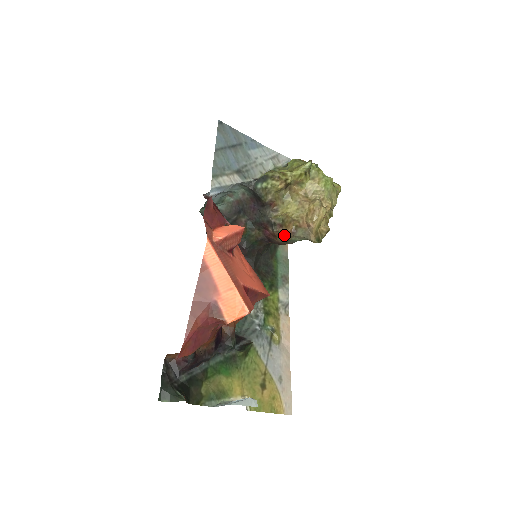
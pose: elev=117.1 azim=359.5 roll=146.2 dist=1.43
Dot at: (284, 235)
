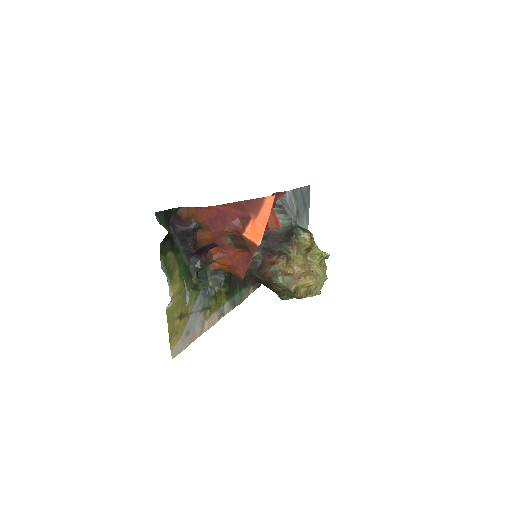
Dot at: (279, 268)
